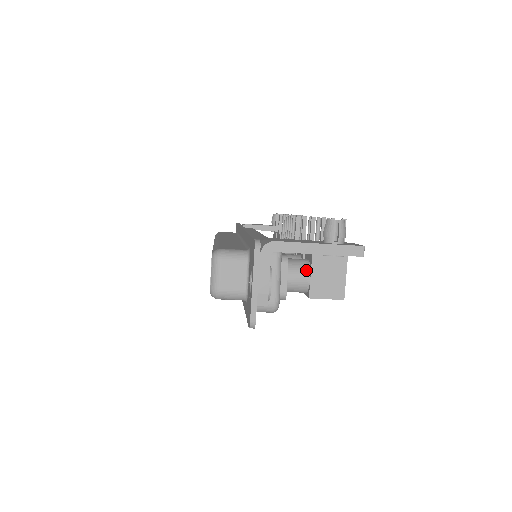
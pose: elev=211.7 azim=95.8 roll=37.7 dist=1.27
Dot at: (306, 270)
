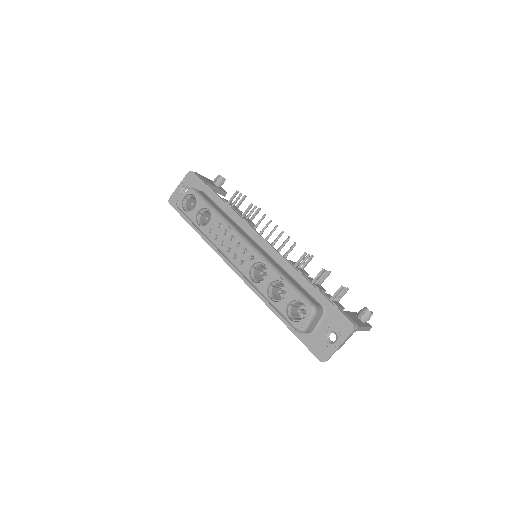
Dot at: occluded
